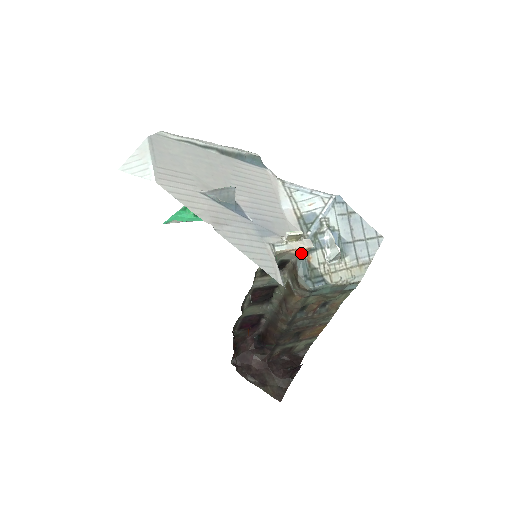
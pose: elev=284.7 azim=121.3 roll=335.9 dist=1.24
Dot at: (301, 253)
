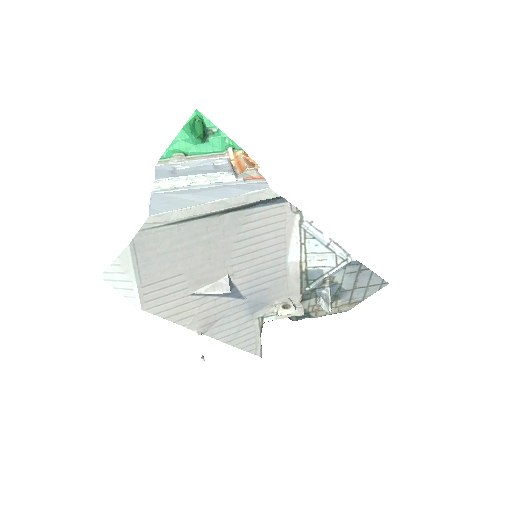
Dot at: occluded
